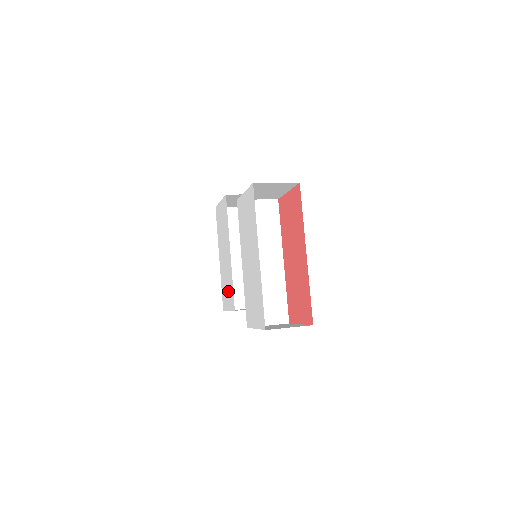
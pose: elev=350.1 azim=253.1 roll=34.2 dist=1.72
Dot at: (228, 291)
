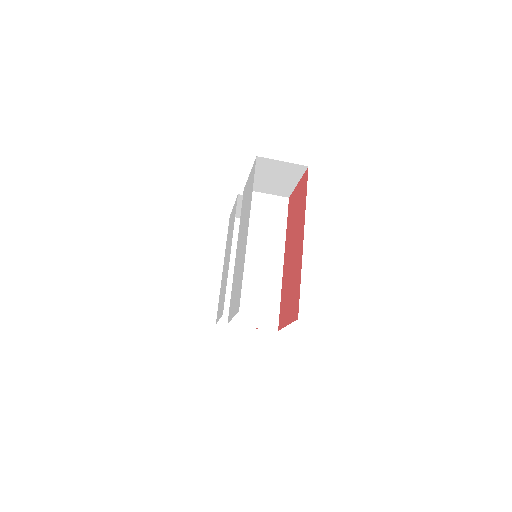
Dot at: (222, 297)
